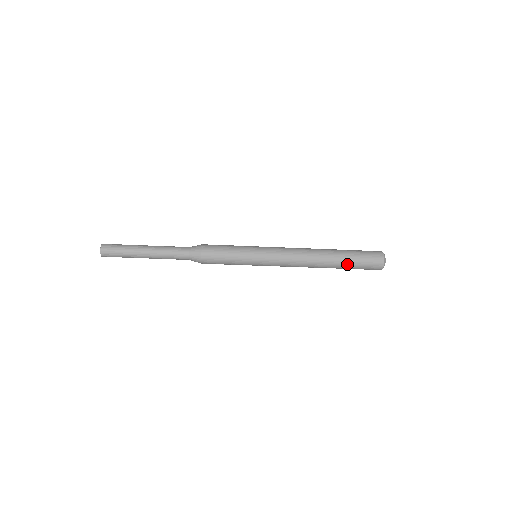
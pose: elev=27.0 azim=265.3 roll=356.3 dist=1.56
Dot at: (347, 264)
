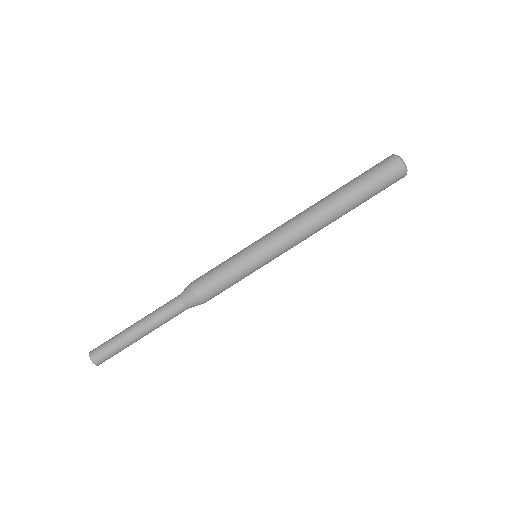
Dot at: (355, 185)
